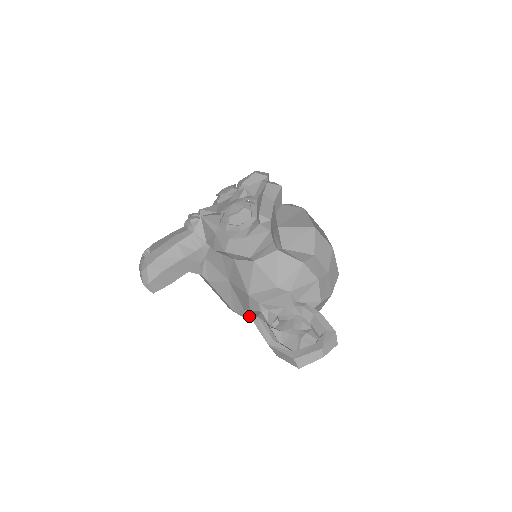
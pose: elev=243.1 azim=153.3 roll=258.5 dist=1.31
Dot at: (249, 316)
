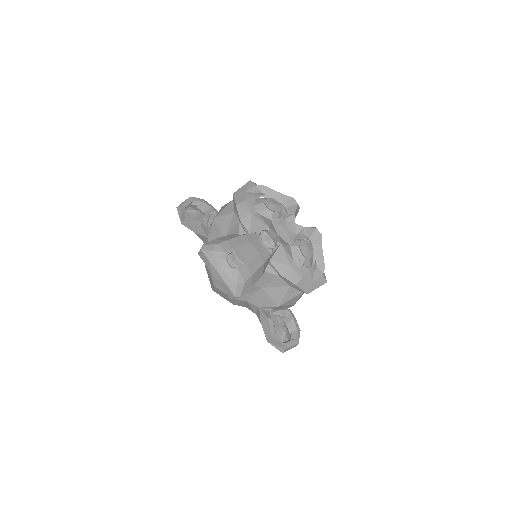
Dot at: (240, 302)
